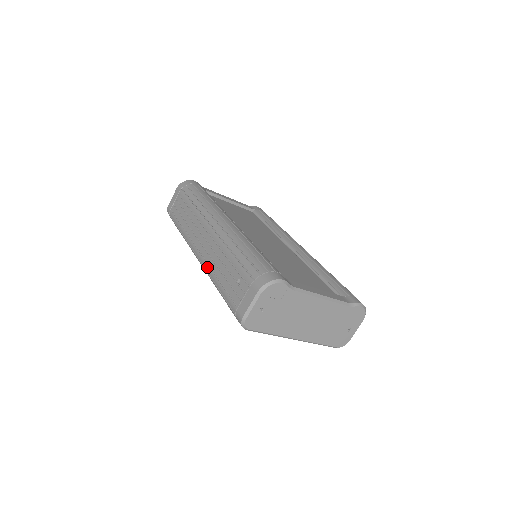
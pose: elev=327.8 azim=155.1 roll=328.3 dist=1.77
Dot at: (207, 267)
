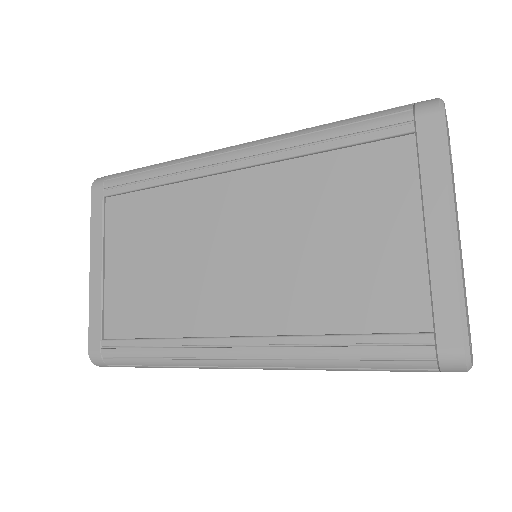
Dot at: occluded
